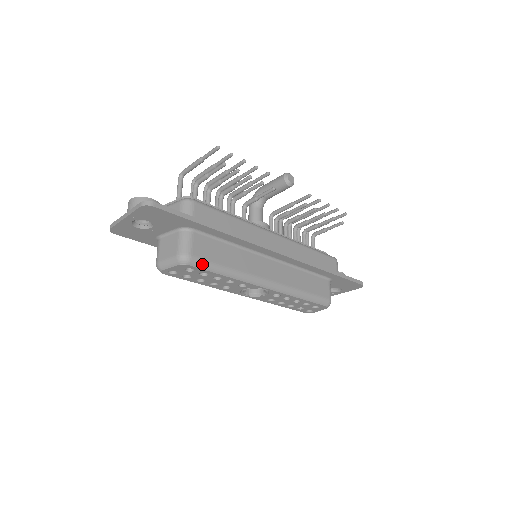
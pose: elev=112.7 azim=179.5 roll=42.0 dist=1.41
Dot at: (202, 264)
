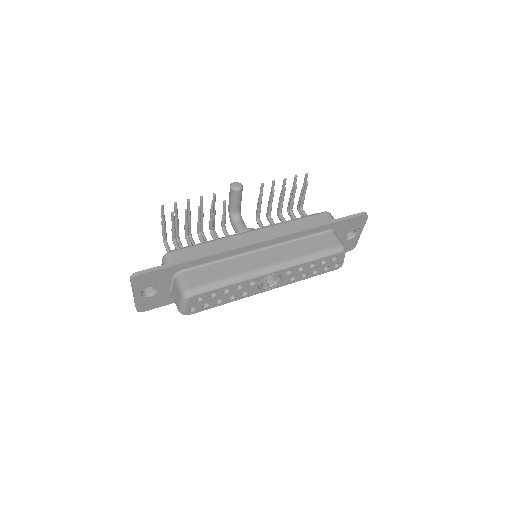
Dot at: (202, 289)
